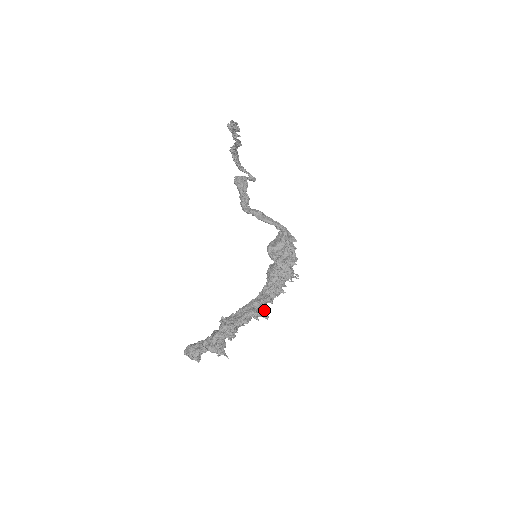
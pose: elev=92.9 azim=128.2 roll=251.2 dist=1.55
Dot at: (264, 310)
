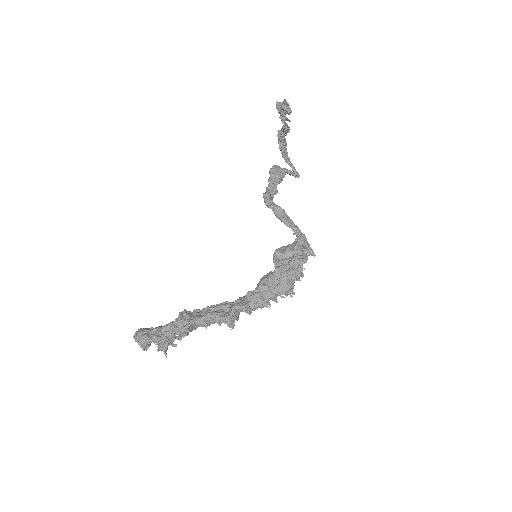
Dot at: (232, 317)
